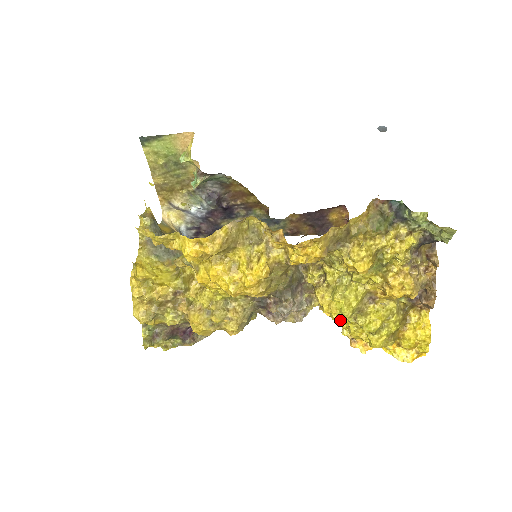
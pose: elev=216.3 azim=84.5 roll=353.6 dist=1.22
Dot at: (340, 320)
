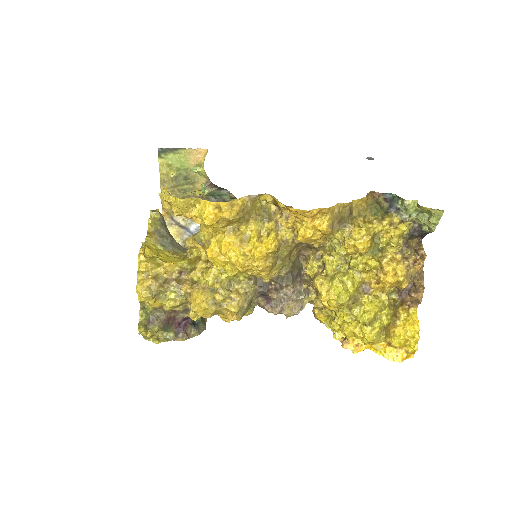
Dot at: (334, 318)
